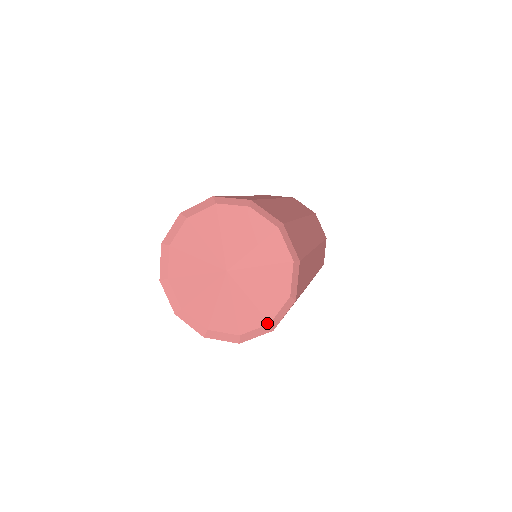
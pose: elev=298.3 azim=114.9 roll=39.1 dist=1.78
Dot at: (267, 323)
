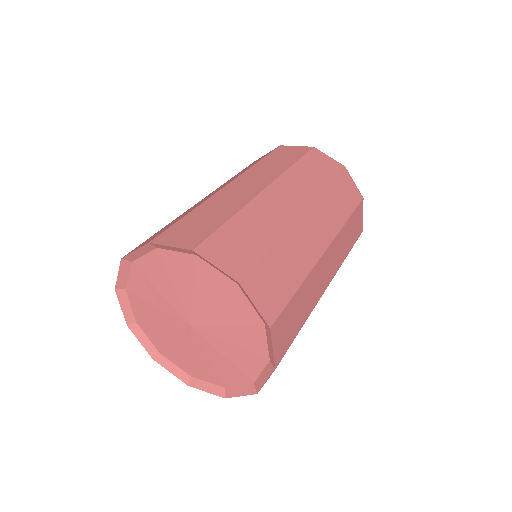
Dot at: (189, 374)
